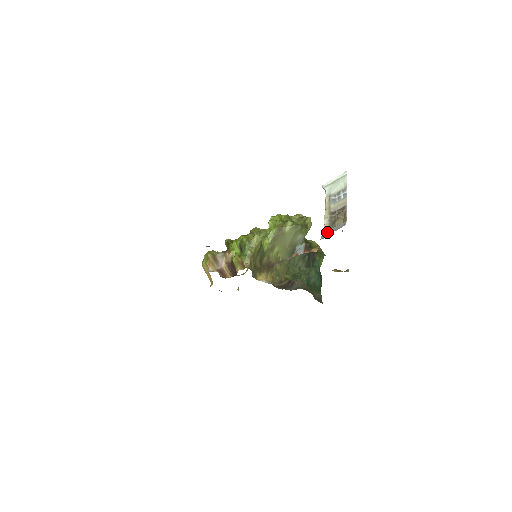
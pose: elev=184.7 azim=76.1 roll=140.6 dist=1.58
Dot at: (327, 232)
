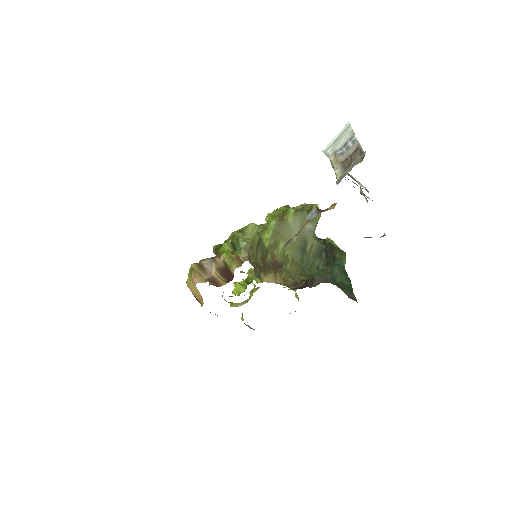
Dot at: (342, 174)
